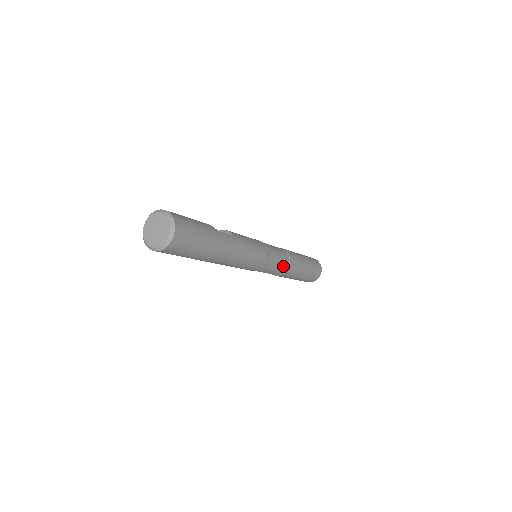
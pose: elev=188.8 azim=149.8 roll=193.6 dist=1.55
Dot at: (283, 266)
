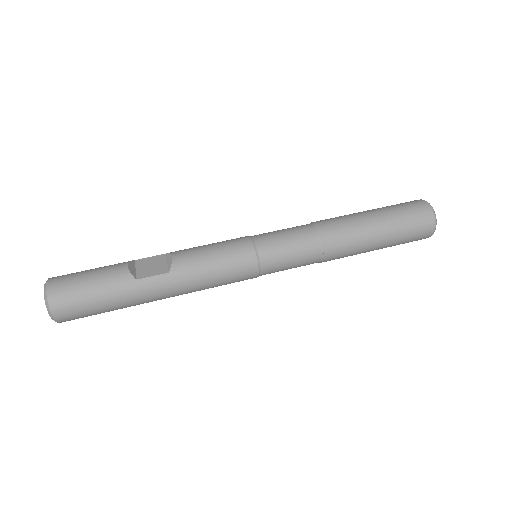
Dot at: (308, 261)
